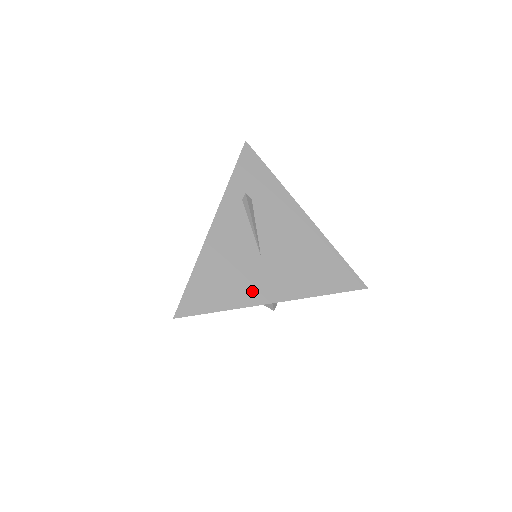
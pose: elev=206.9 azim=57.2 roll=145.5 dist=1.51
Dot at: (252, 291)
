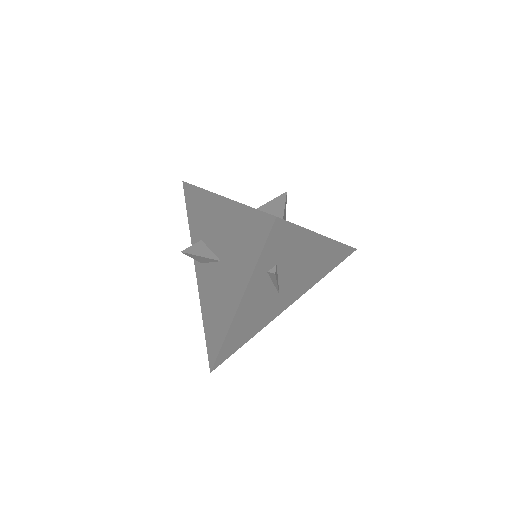
Dot at: (270, 317)
